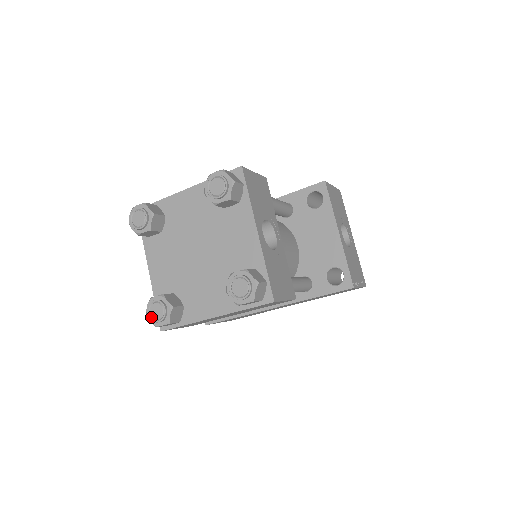
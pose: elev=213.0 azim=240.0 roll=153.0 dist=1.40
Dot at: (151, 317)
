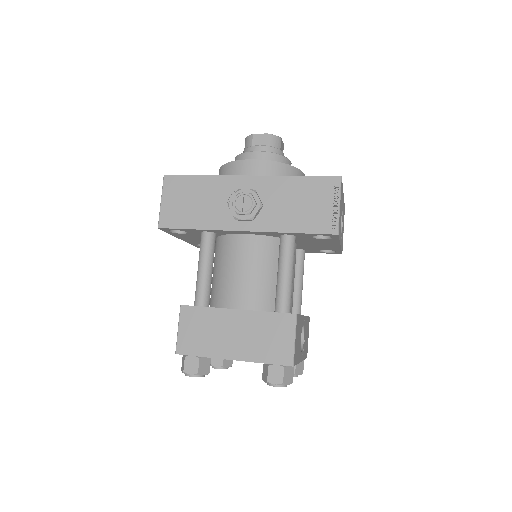
Dot at: occluded
